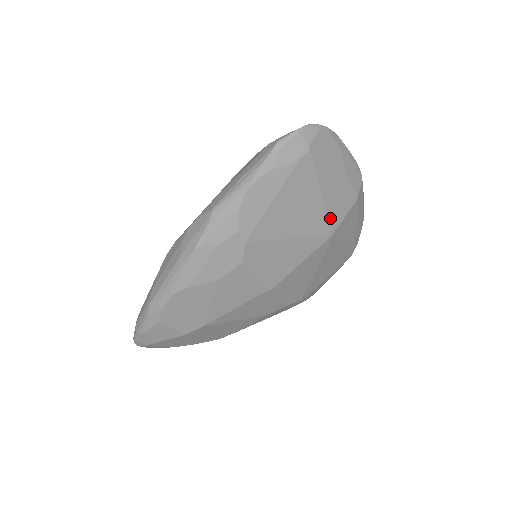
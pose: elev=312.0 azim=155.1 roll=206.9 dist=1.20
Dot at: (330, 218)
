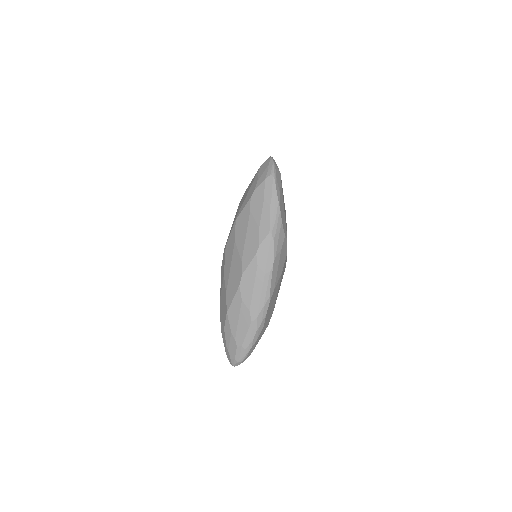
Dot at: occluded
